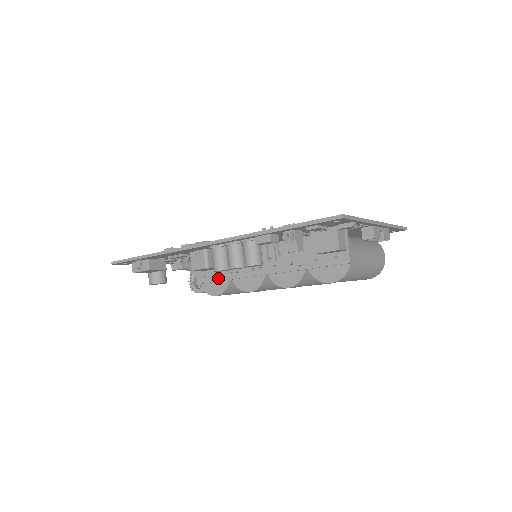
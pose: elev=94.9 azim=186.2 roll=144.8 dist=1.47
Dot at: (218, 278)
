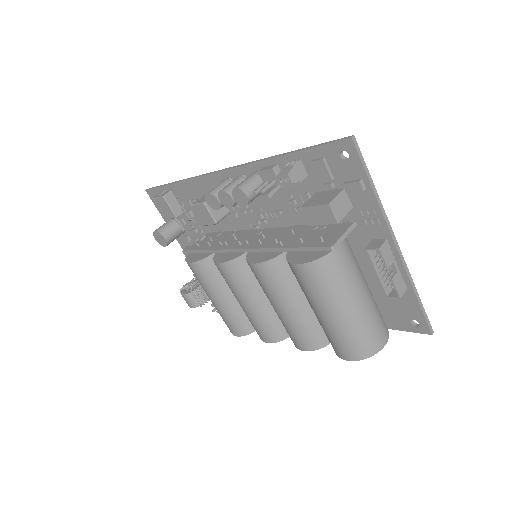
Dot at: (207, 247)
